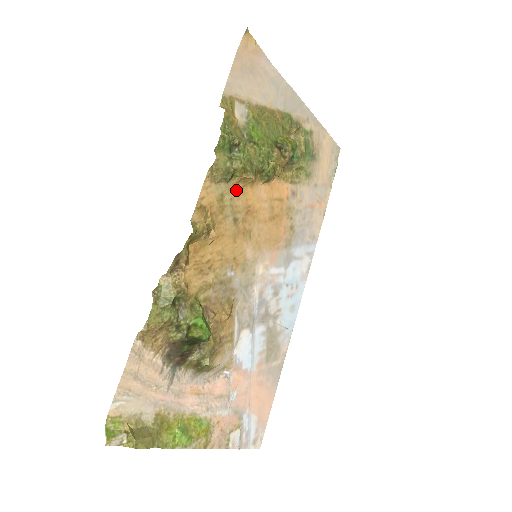
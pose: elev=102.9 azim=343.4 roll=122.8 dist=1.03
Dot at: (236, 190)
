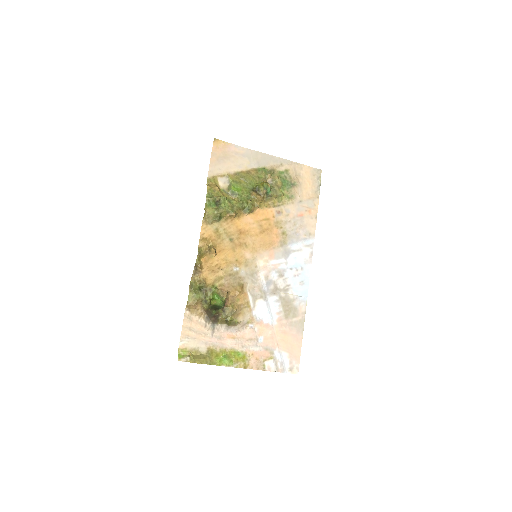
Dot at: (227, 224)
